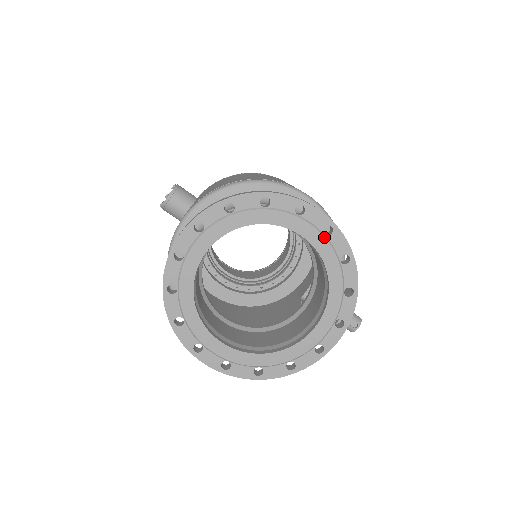
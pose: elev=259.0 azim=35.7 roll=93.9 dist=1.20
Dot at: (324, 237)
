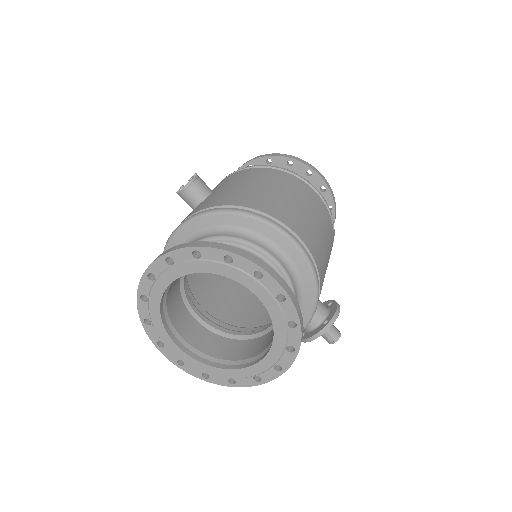
Dot at: (276, 302)
